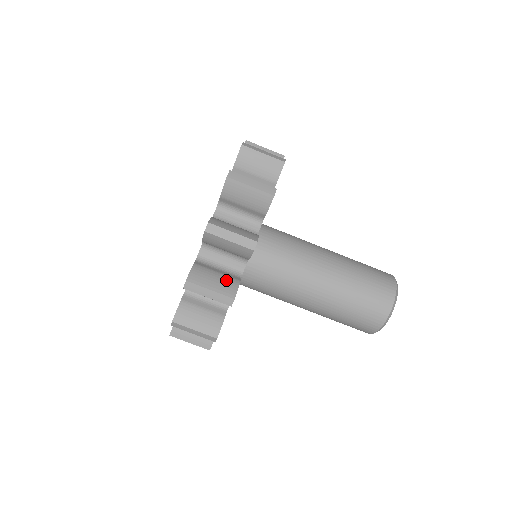
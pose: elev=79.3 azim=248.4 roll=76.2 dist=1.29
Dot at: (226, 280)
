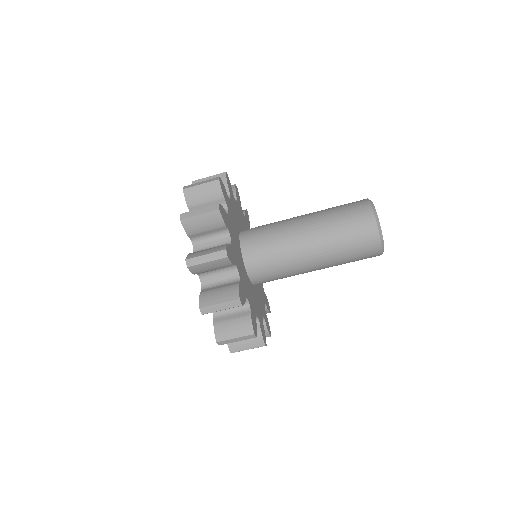
Dot at: occluded
